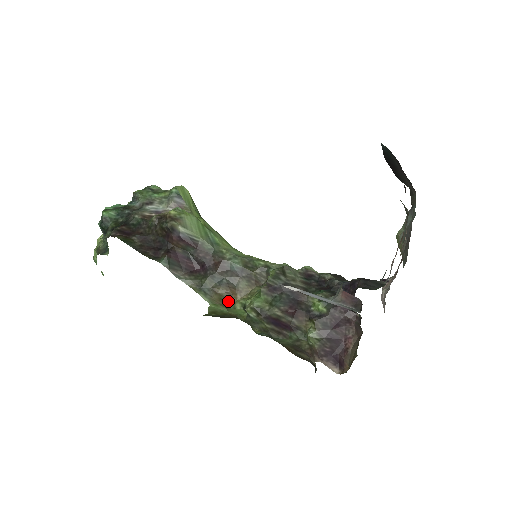
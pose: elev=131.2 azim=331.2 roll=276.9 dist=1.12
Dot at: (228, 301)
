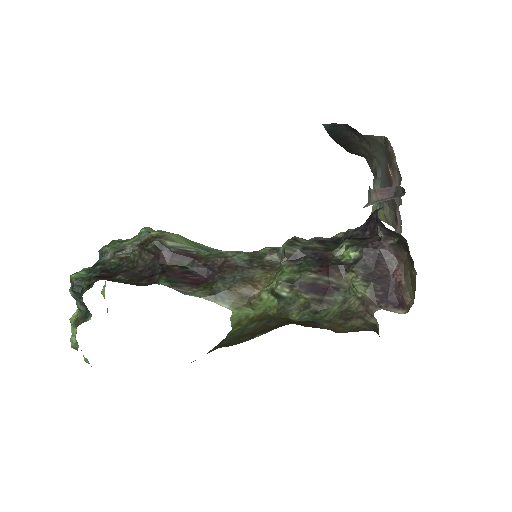
Dot at: (251, 297)
